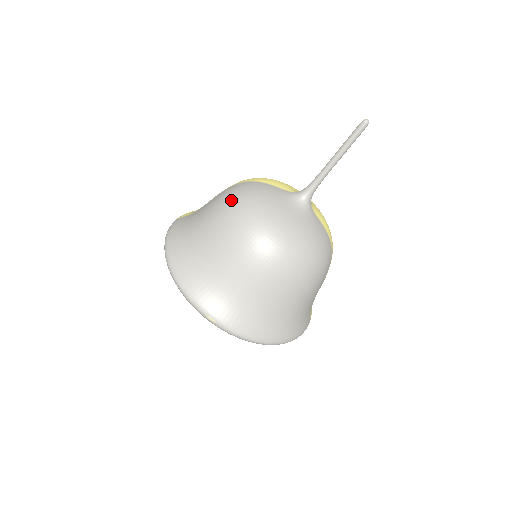
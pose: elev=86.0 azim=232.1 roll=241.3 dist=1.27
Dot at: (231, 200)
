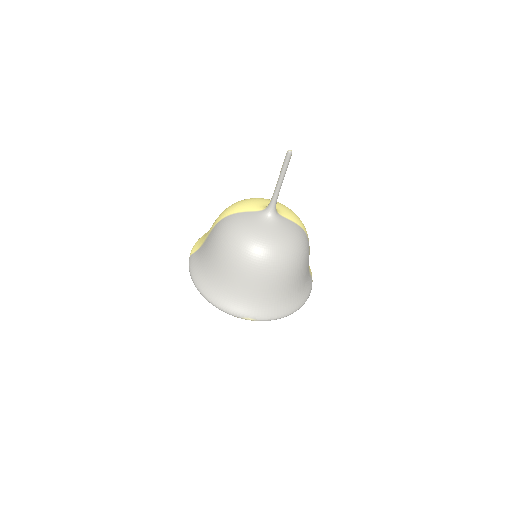
Dot at: (224, 238)
